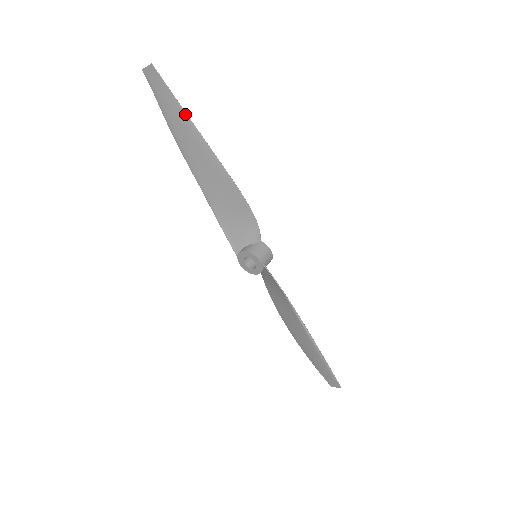
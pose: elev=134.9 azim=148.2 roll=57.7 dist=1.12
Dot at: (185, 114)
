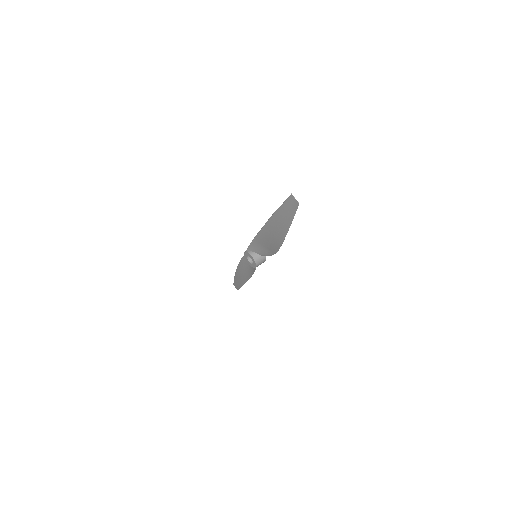
Dot at: (290, 225)
